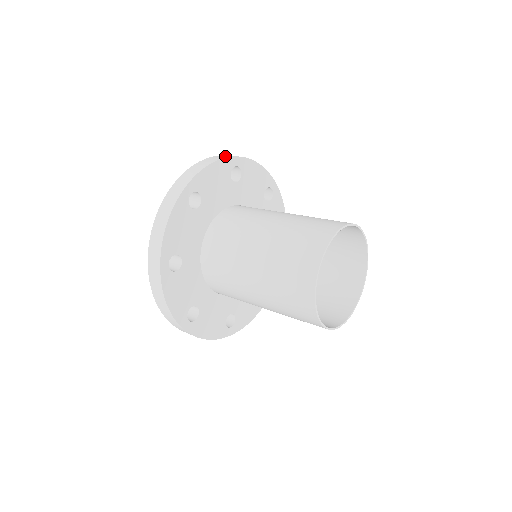
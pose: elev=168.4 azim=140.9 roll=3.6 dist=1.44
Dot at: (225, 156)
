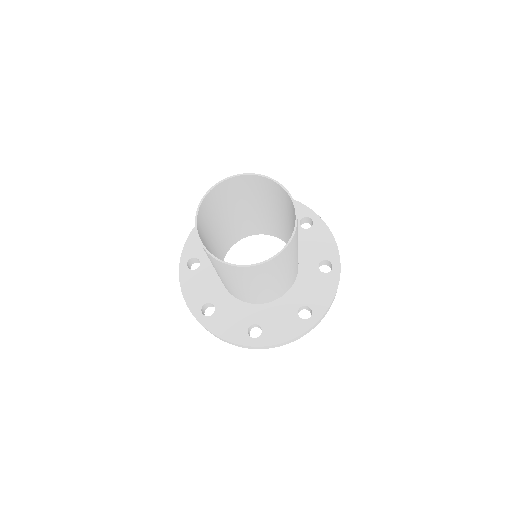
Dot at: occluded
